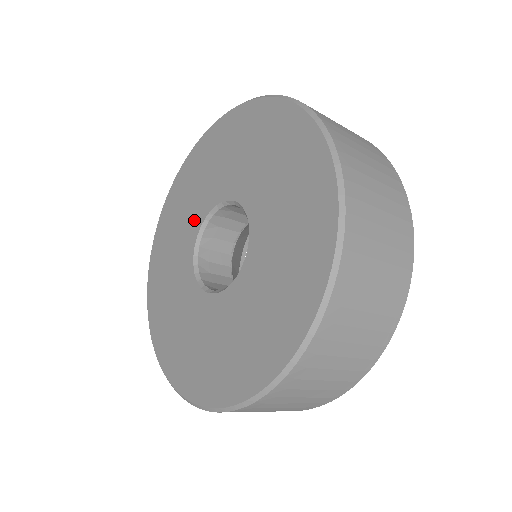
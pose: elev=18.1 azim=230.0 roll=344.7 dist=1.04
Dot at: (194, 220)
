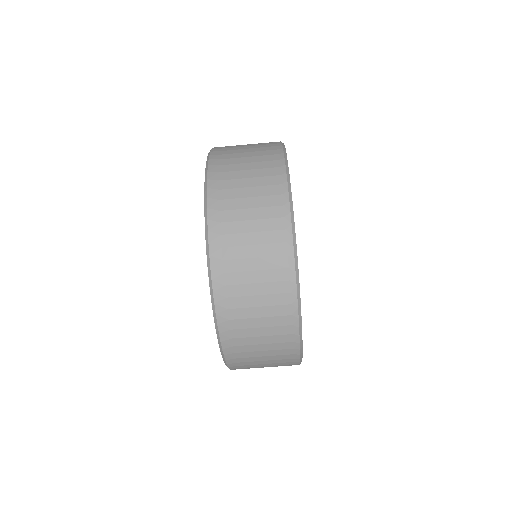
Dot at: occluded
